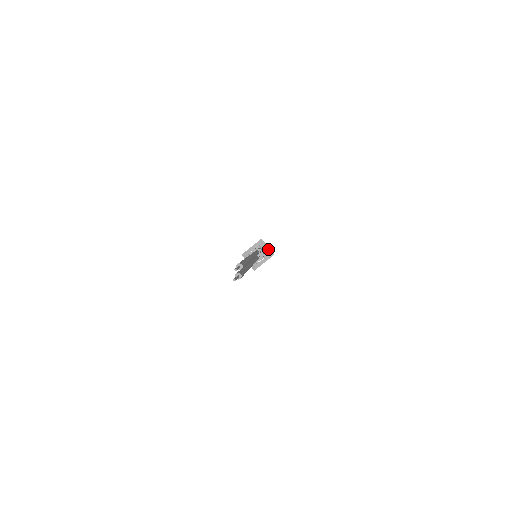
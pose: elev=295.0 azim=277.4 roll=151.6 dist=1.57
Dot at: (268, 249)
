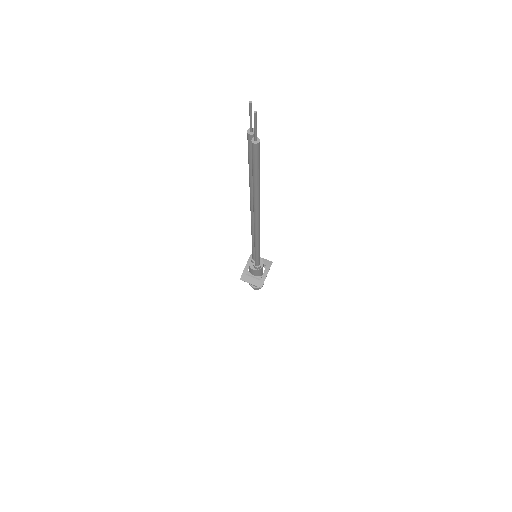
Dot at: (263, 260)
